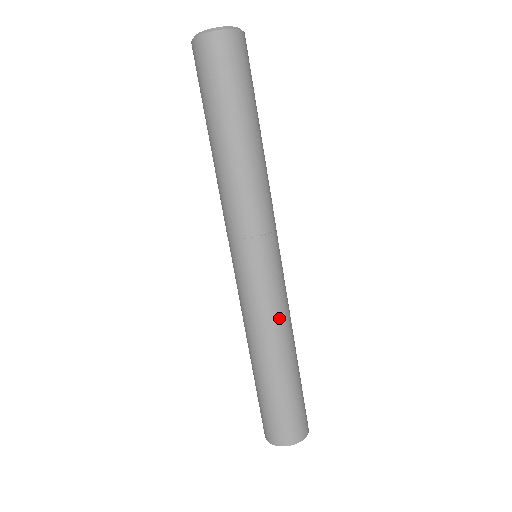
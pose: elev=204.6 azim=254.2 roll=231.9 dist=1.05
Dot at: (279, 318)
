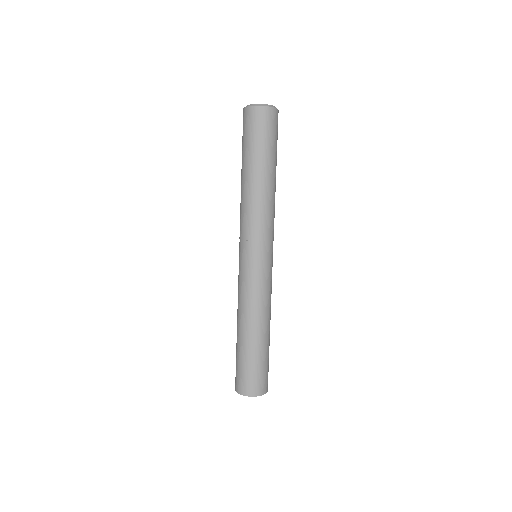
Dot at: (268, 300)
